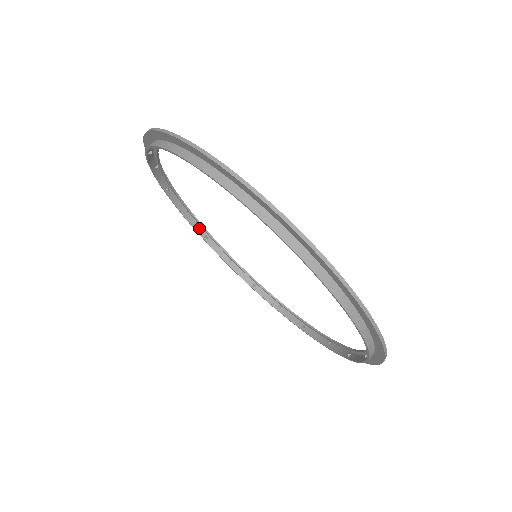
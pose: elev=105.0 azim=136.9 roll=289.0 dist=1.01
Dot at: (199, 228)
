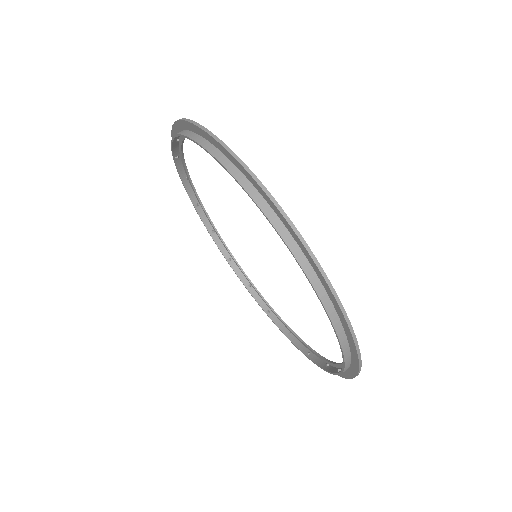
Dot at: (176, 150)
